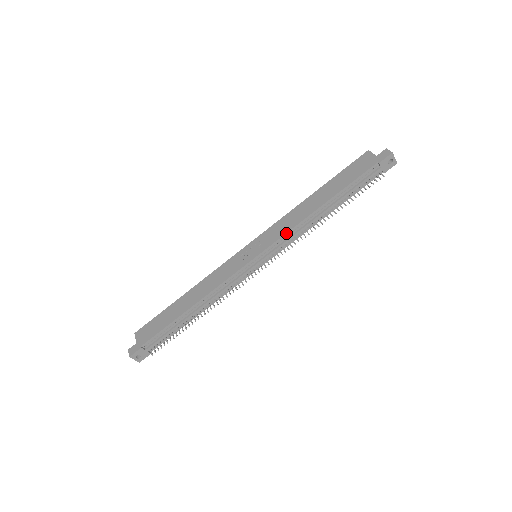
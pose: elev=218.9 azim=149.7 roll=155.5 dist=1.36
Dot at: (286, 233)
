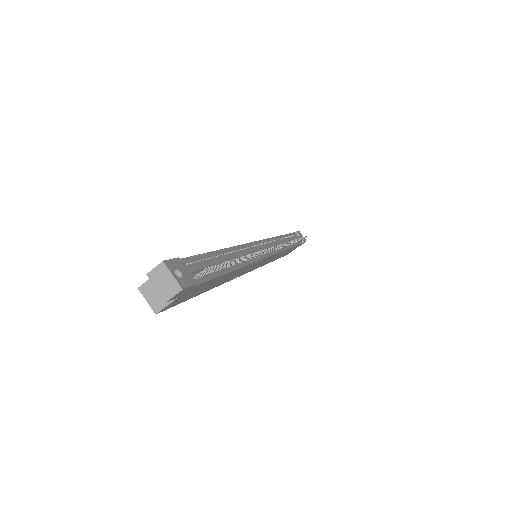
Dot at: (271, 238)
